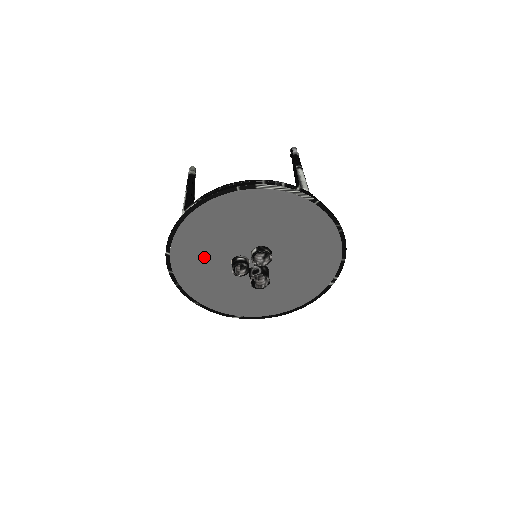
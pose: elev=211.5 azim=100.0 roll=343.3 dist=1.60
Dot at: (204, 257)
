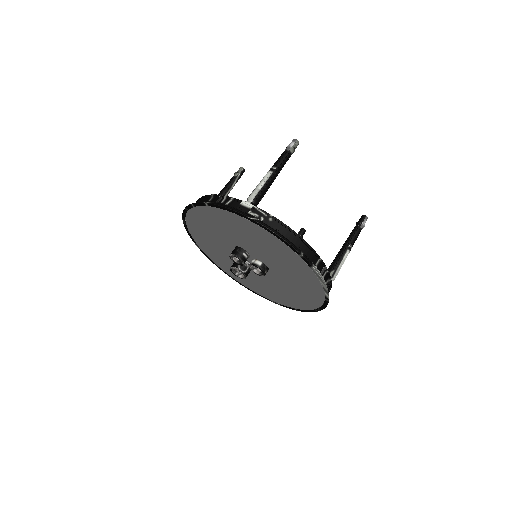
Dot at: (226, 229)
